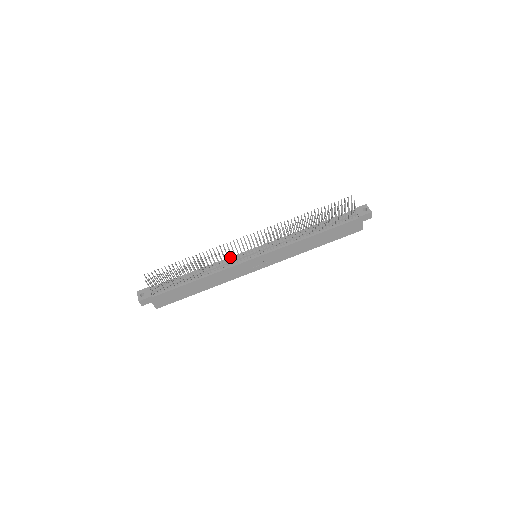
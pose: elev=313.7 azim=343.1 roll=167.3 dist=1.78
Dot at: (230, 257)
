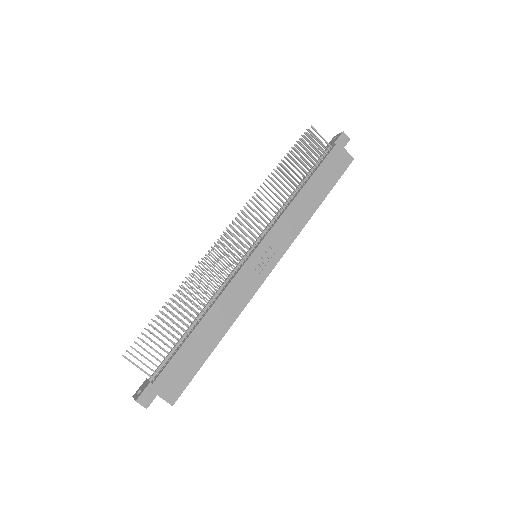
Dot at: occluded
